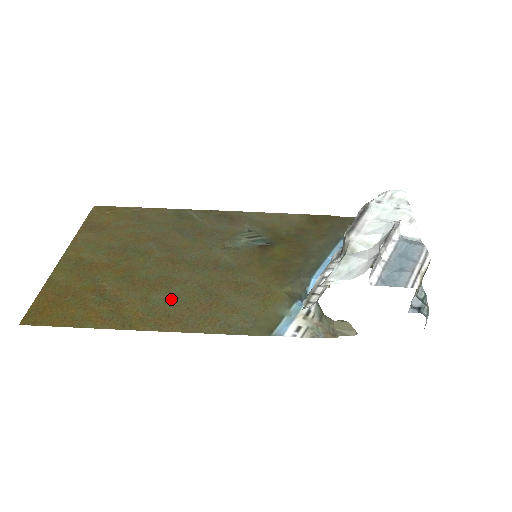
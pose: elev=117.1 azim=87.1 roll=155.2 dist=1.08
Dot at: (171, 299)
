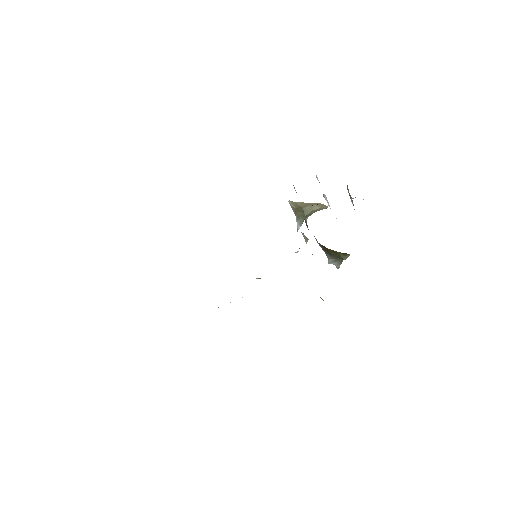
Dot at: occluded
